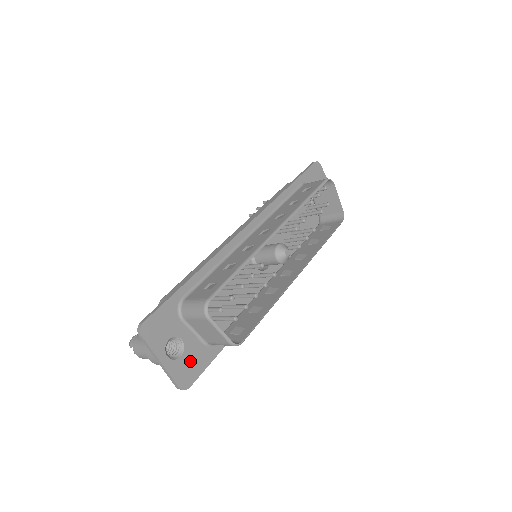
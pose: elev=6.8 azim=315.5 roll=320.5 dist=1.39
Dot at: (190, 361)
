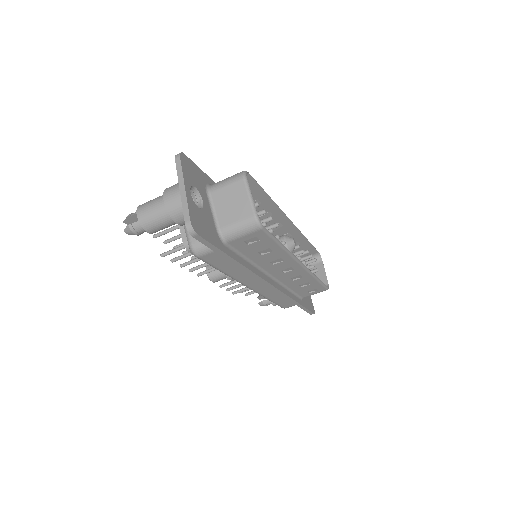
Dot at: (204, 221)
